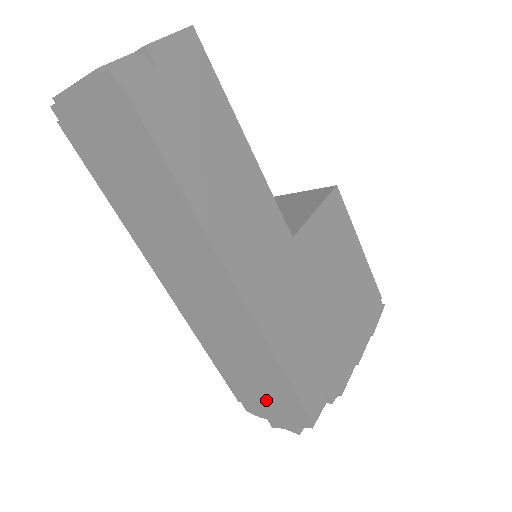
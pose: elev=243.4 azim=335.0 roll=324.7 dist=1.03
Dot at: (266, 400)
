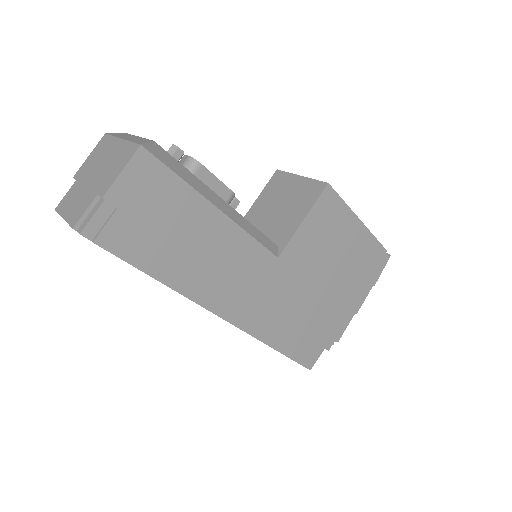
Dot at: occluded
